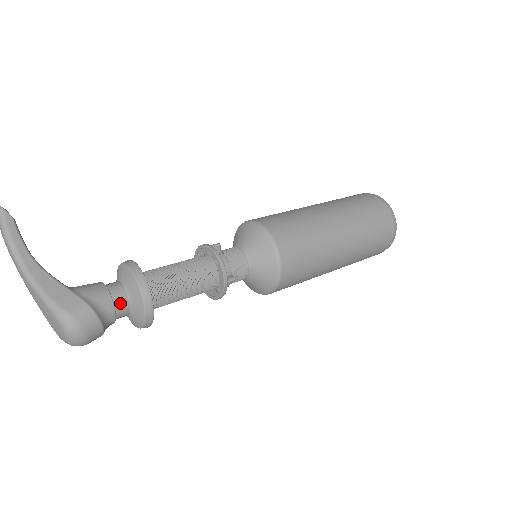
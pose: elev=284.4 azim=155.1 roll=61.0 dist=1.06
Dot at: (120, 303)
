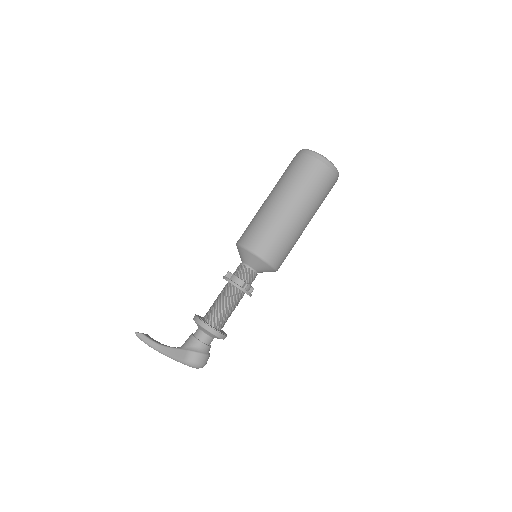
Dot at: (204, 338)
